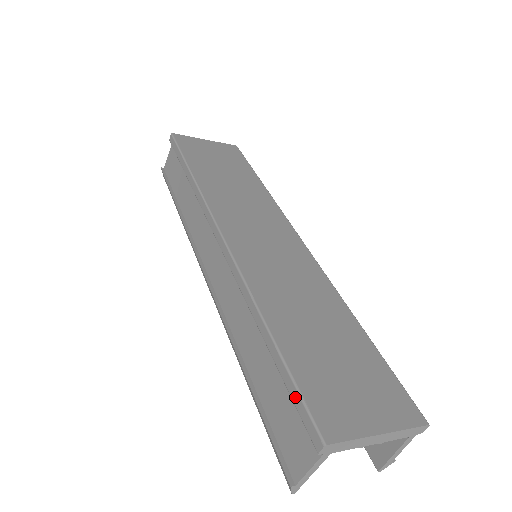
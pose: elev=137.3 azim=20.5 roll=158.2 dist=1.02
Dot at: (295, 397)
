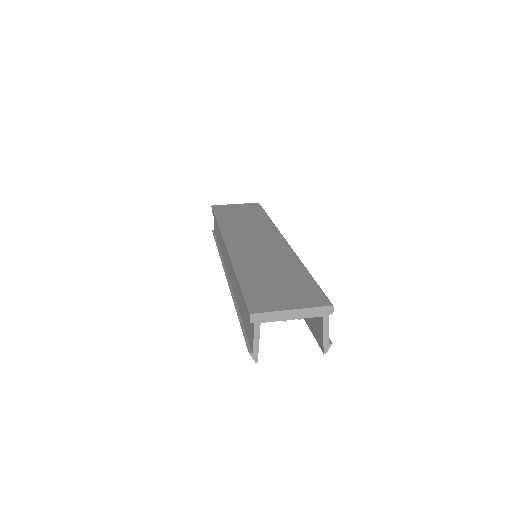
Dot at: (244, 302)
